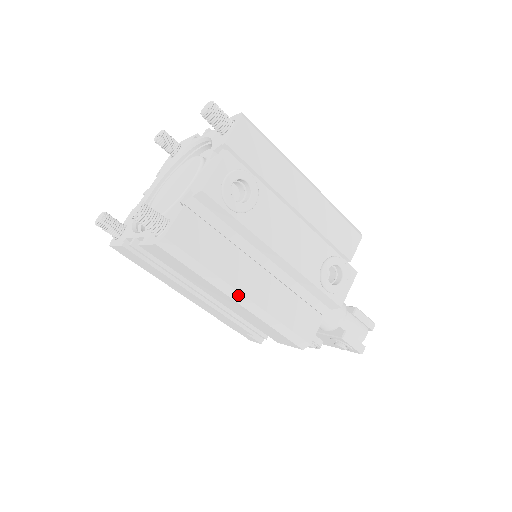
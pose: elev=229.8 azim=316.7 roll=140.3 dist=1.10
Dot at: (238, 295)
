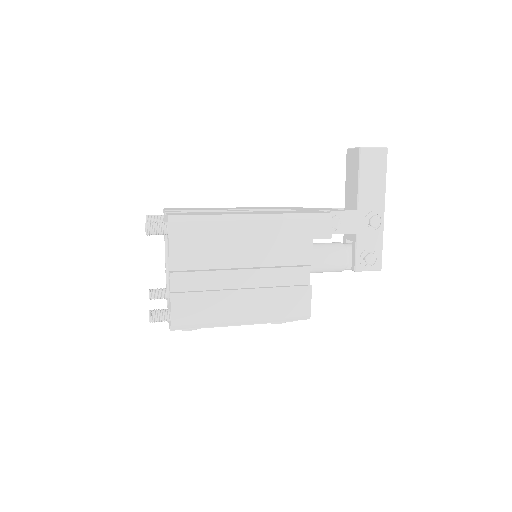
Dot at: occluded
